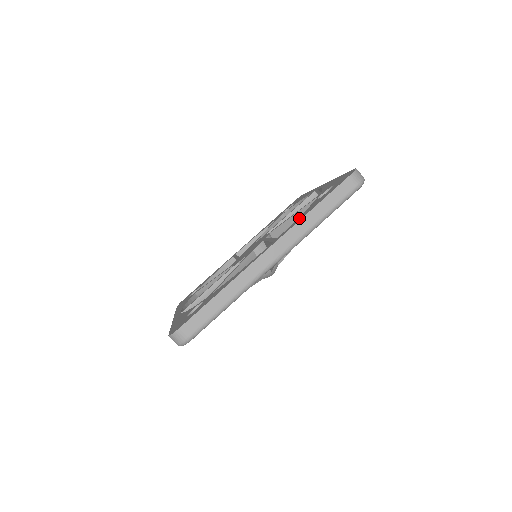
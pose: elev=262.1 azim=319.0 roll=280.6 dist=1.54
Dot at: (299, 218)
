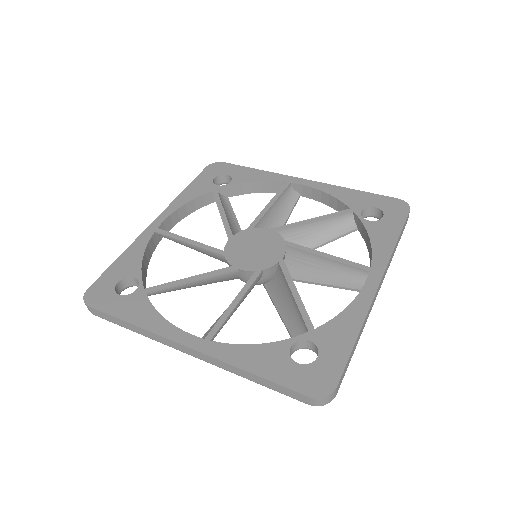
Dot at: (381, 246)
